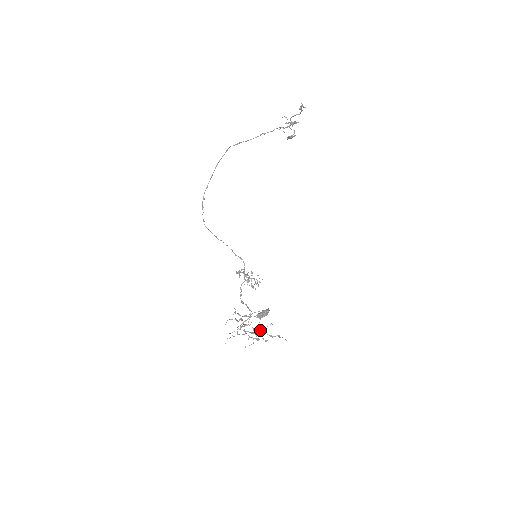
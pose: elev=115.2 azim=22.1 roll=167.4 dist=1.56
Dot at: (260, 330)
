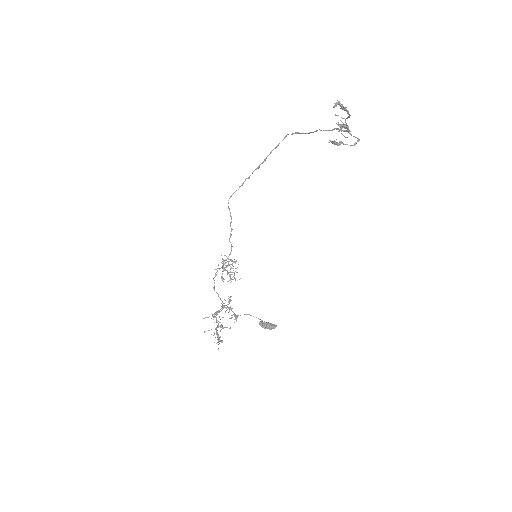
Dot at: occluded
